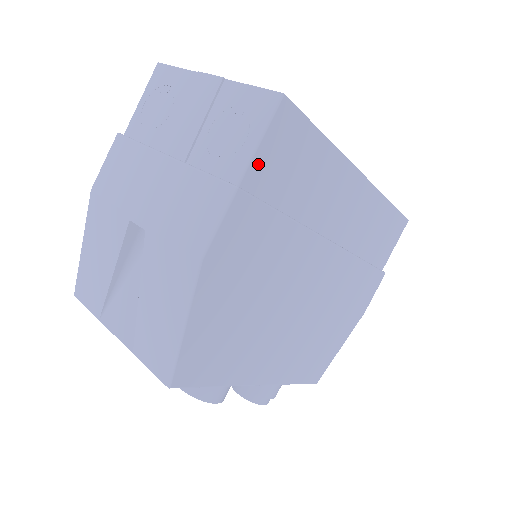
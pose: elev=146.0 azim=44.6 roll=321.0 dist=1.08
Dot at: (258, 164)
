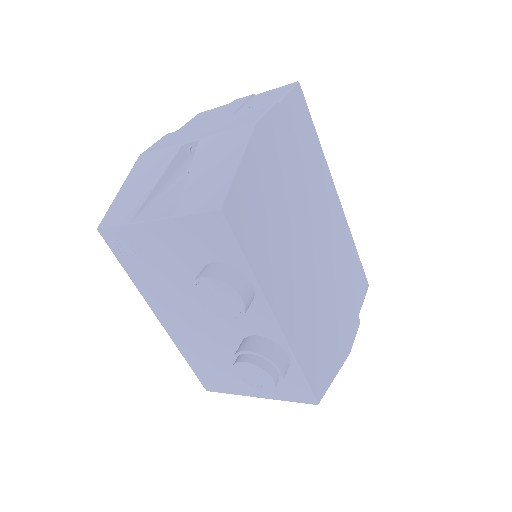
Dot at: (286, 105)
